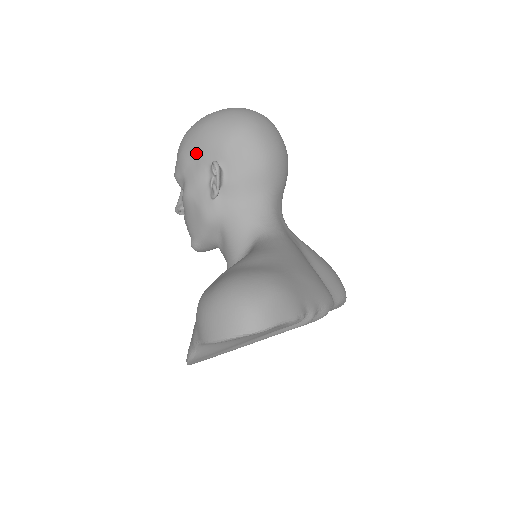
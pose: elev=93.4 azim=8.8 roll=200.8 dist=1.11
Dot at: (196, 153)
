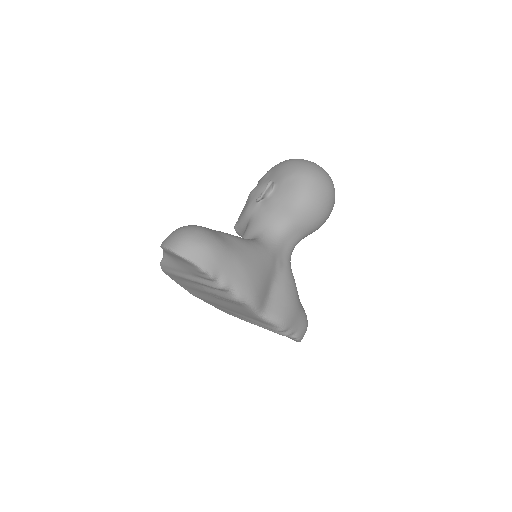
Dot at: (273, 173)
